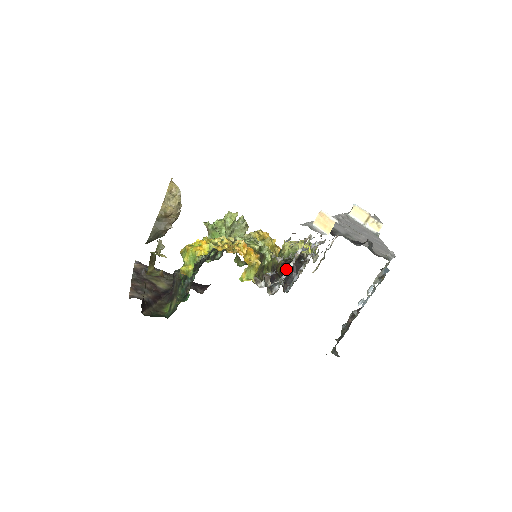
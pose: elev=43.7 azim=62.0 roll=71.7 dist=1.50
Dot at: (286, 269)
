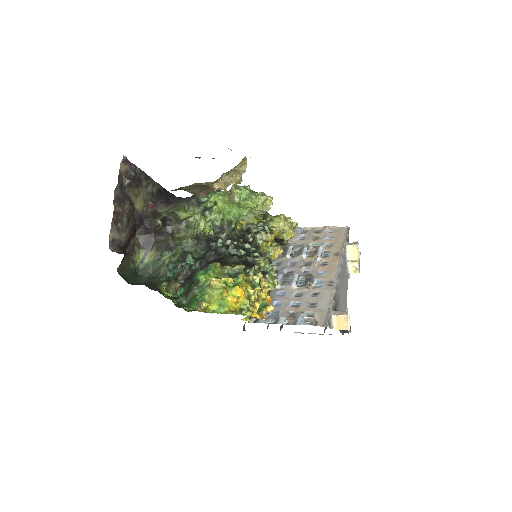
Dot at: occluded
